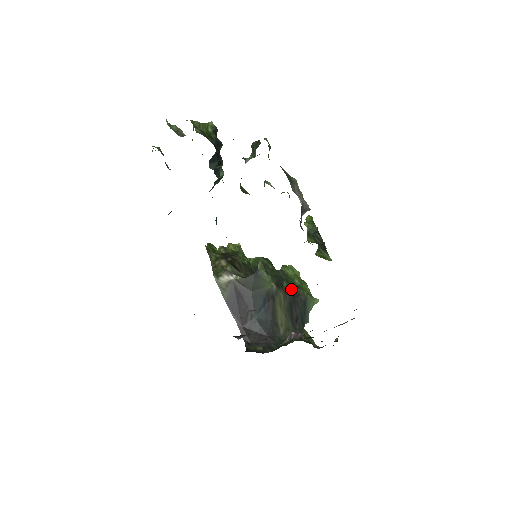
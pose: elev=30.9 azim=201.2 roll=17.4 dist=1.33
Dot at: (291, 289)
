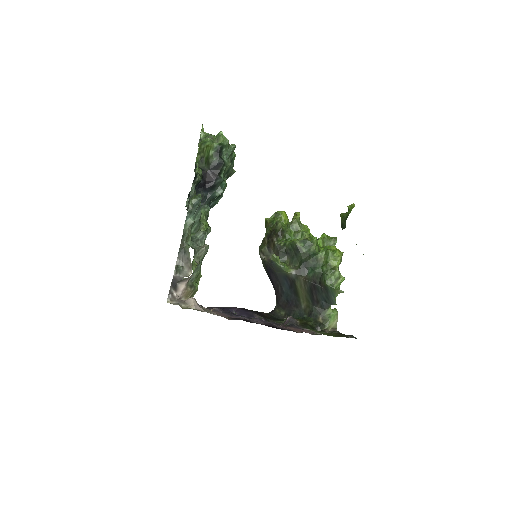
Dot at: (313, 276)
